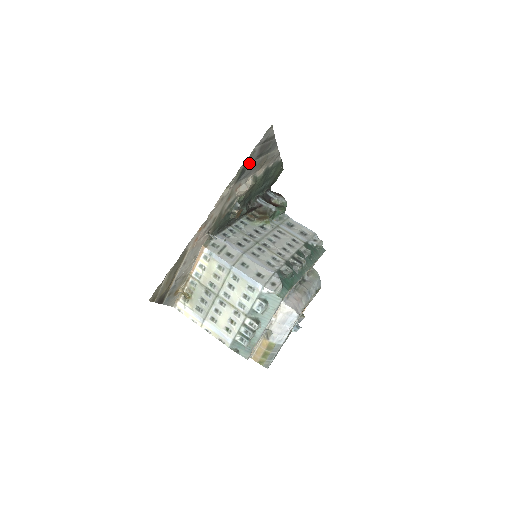
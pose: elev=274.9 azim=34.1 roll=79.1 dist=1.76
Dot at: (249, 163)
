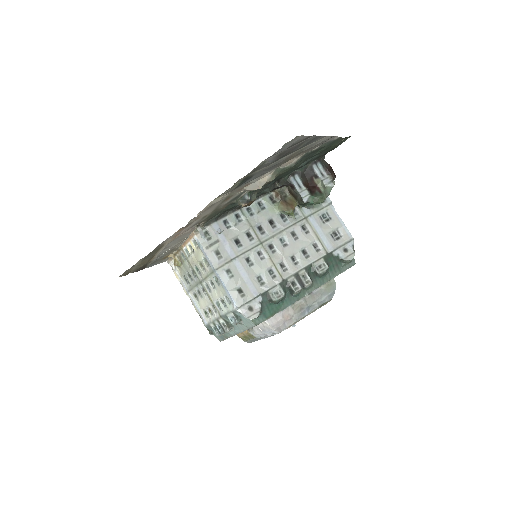
Dot at: (258, 169)
